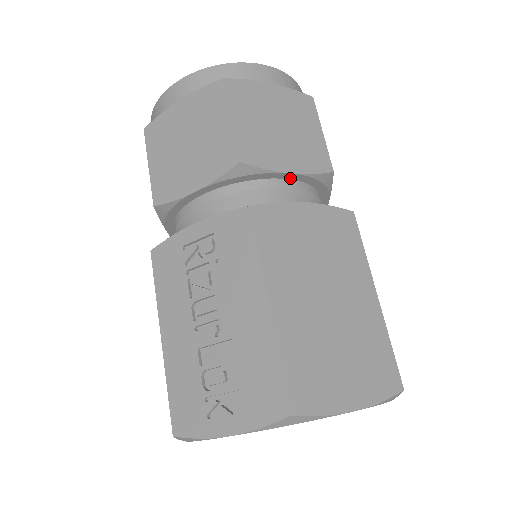
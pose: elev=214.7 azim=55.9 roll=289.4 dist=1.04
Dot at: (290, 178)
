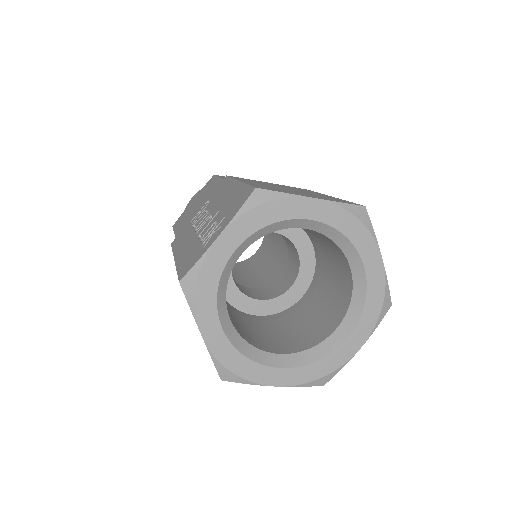
Dot at: occluded
